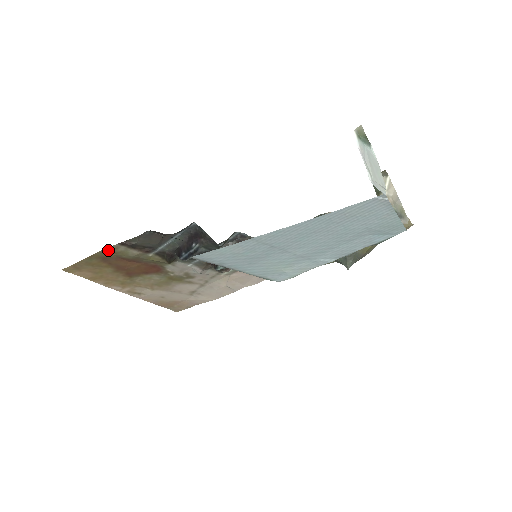
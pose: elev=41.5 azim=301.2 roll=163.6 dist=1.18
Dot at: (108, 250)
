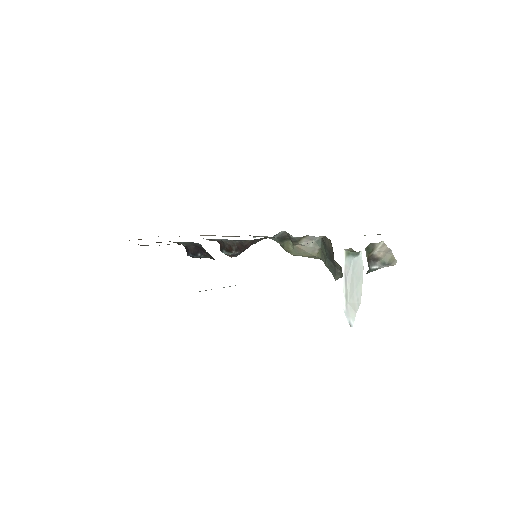
Dot at: occluded
